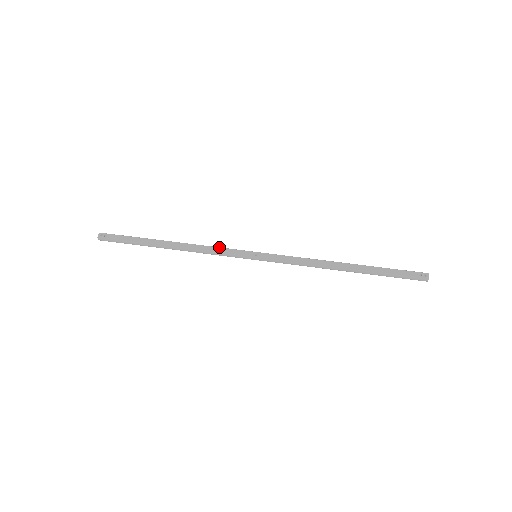
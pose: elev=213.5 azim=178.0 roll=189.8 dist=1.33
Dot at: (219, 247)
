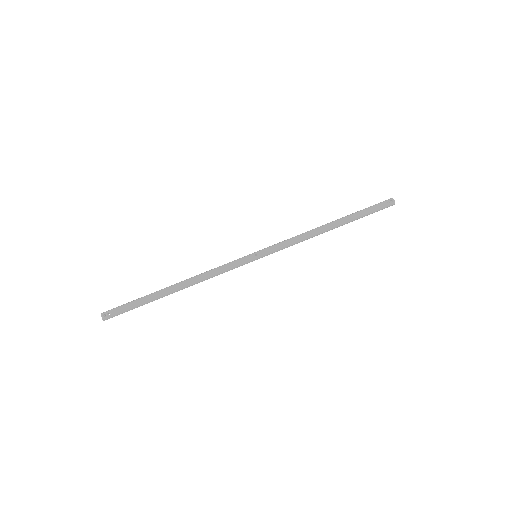
Dot at: (221, 266)
